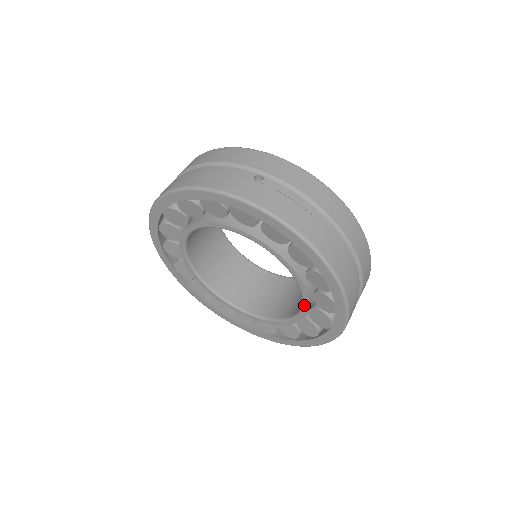
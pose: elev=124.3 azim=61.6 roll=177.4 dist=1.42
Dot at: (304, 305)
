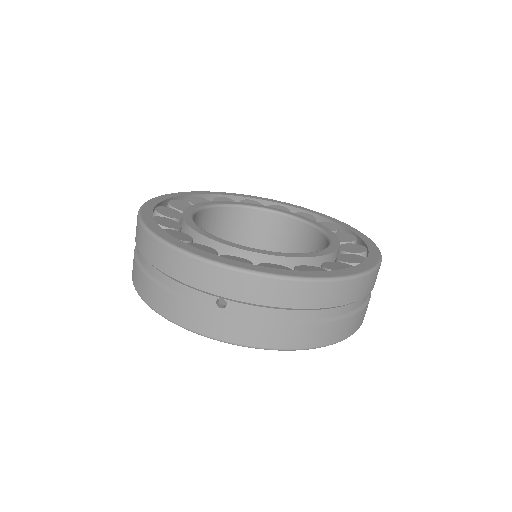
Dot at: occluded
